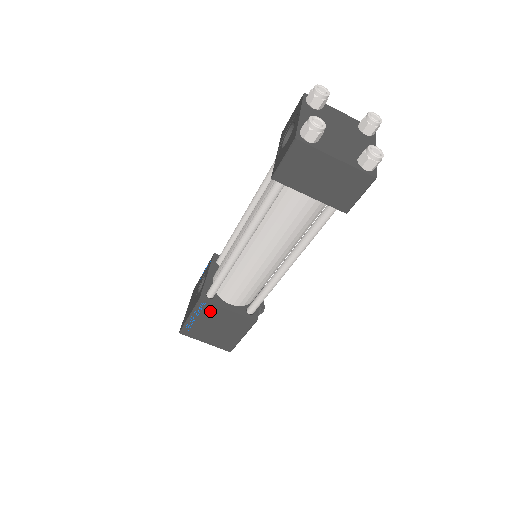
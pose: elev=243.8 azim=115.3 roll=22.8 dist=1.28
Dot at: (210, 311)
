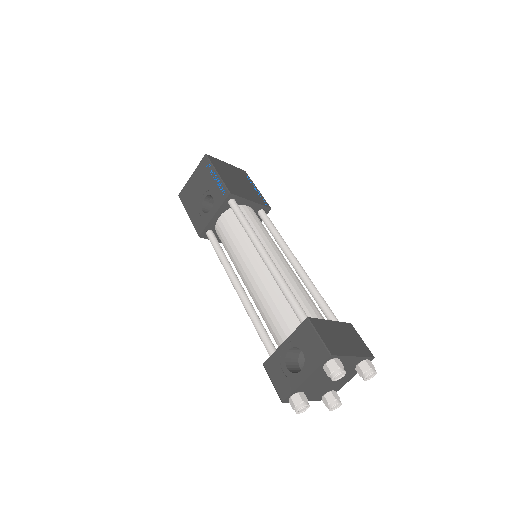
Dot at: occluded
